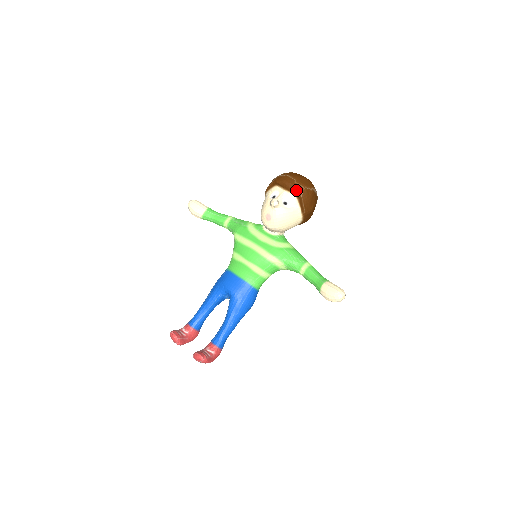
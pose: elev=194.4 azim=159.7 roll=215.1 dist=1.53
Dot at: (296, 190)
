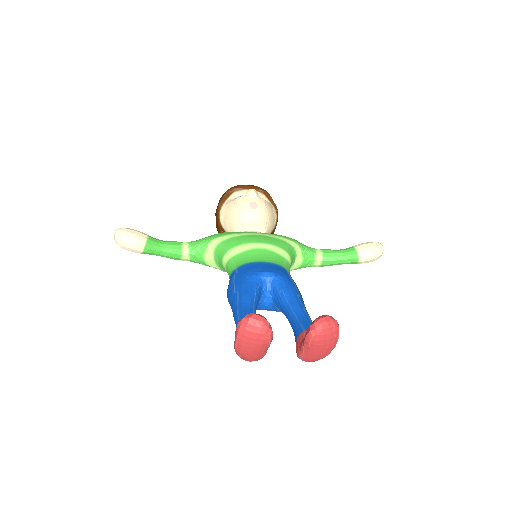
Dot at: (261, 188)
